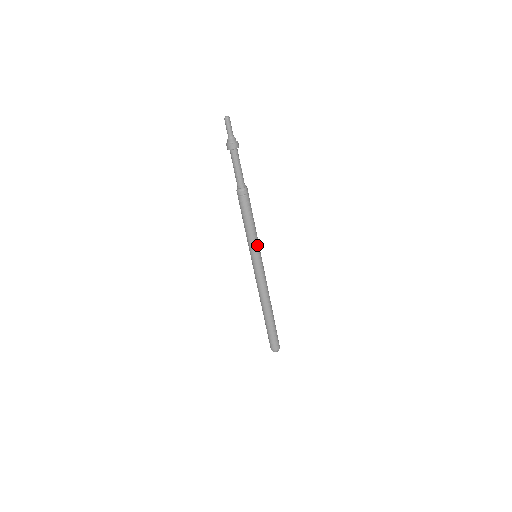
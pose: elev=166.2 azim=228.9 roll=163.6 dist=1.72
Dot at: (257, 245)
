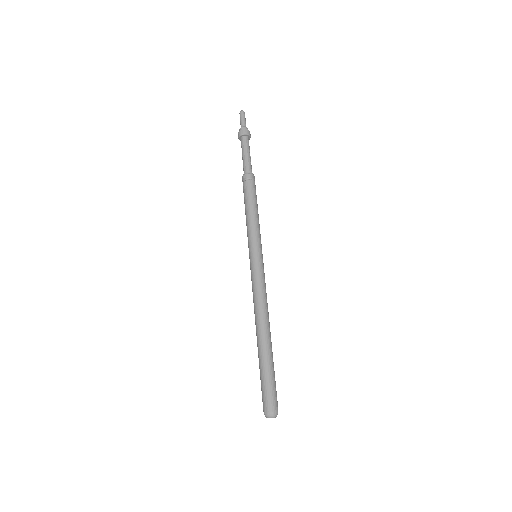
Dot at: (260, 239)
